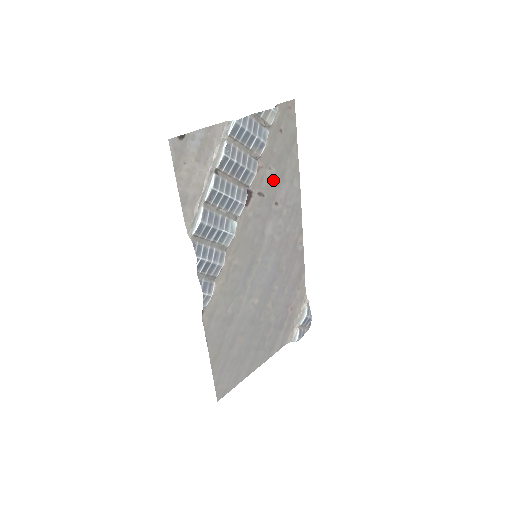
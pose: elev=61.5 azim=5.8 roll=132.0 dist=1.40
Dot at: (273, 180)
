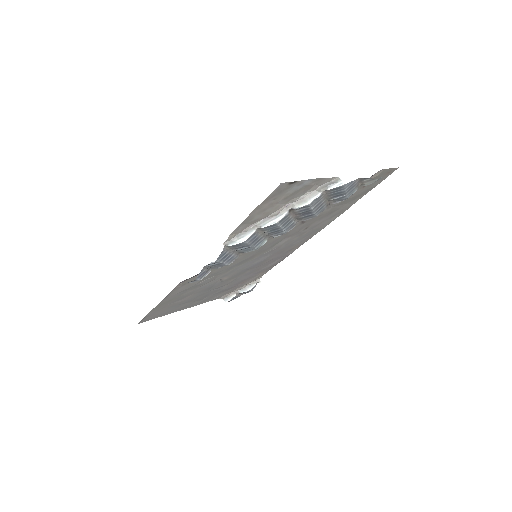
Dot at: (322, 214)
